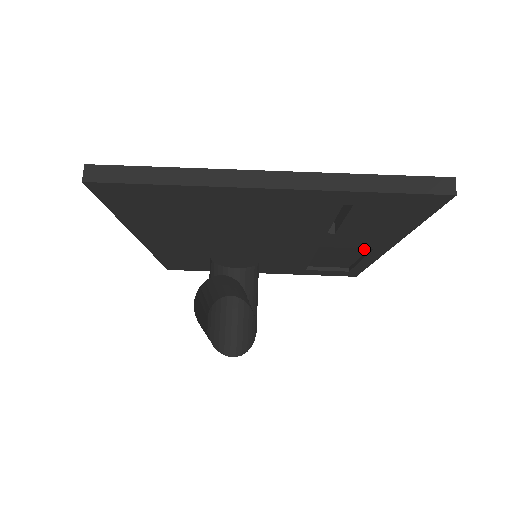
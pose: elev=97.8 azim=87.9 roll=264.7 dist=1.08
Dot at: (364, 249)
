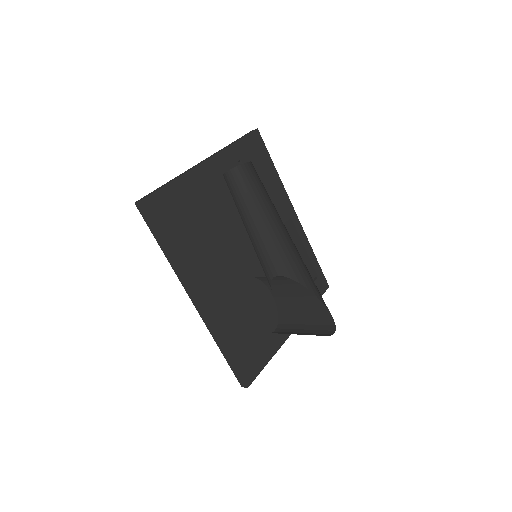
Dot at: (293, 231)
